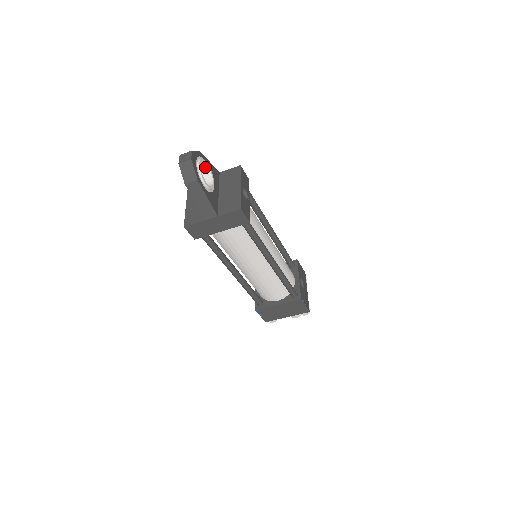
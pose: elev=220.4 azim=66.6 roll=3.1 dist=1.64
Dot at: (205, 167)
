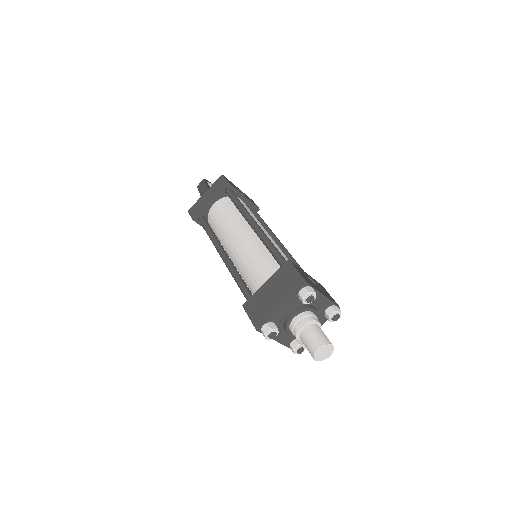
Dot at: occluded
